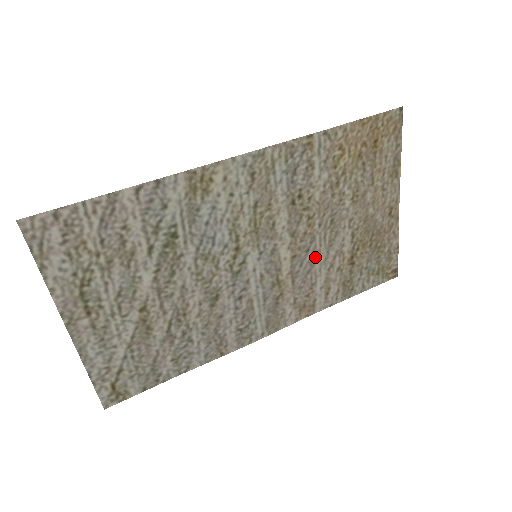
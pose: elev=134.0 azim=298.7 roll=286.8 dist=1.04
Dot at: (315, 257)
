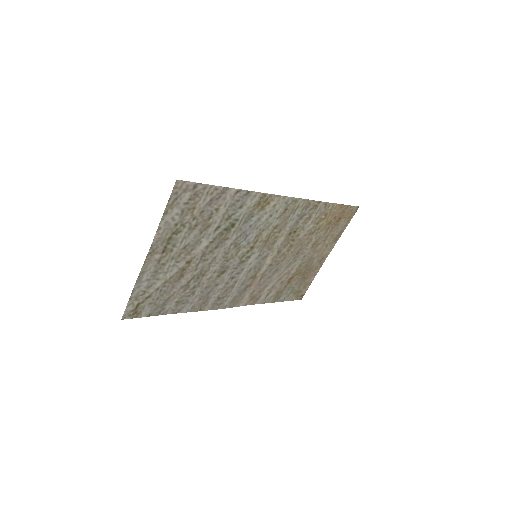
Dot at: (278, 270)
